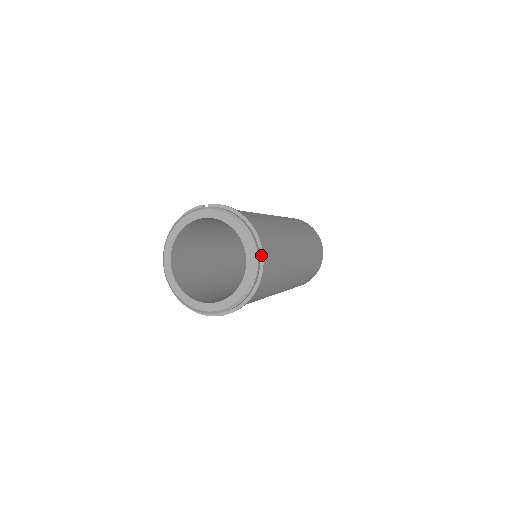
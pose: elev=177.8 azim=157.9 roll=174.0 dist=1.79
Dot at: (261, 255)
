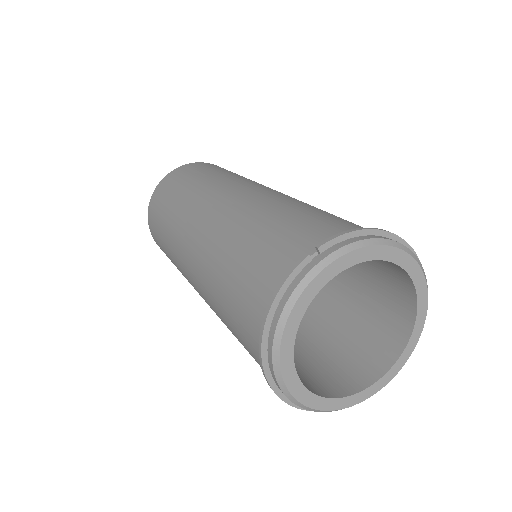
Dot at: occluded
